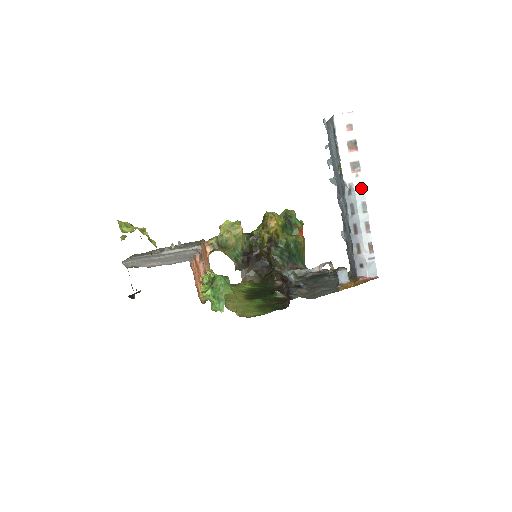
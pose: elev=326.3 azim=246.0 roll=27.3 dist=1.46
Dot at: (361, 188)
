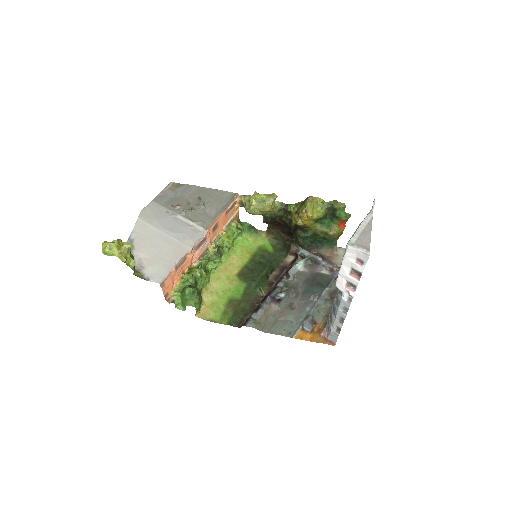
Dot at: (350, 299)
